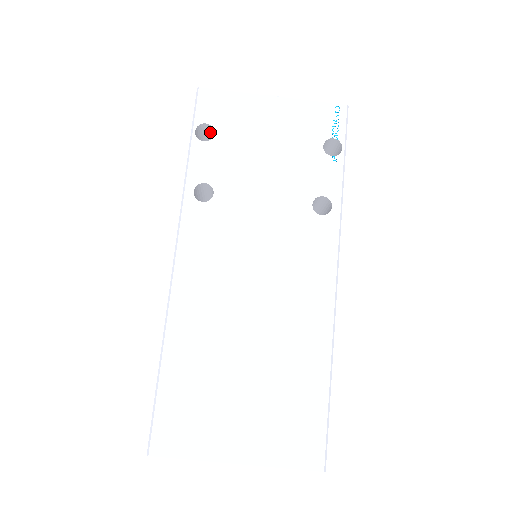
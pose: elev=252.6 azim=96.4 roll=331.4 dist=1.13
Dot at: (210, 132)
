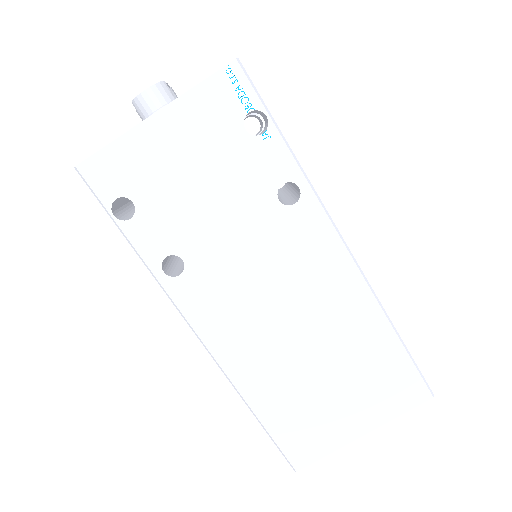
Dot at: occluded
